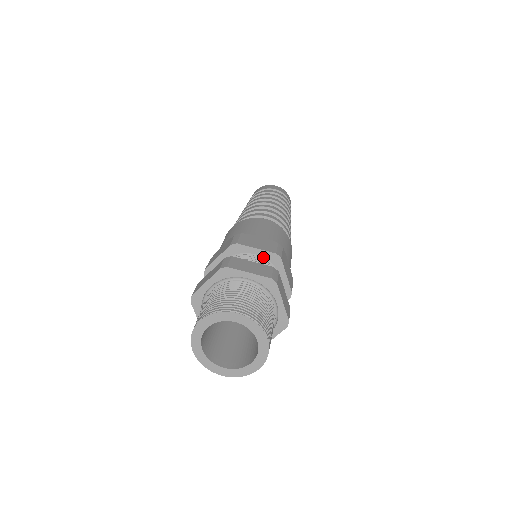
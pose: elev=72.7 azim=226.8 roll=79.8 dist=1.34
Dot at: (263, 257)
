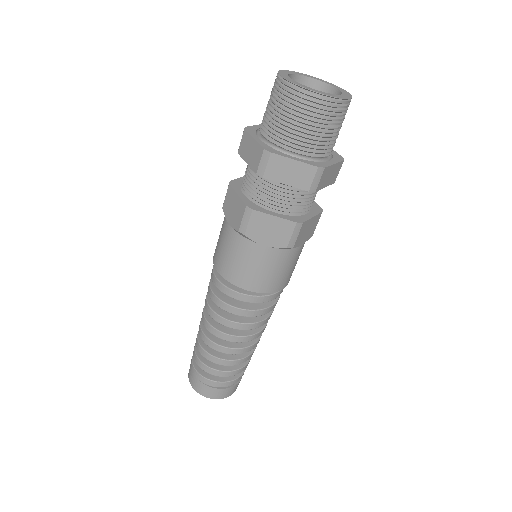
Dot at: occluded
